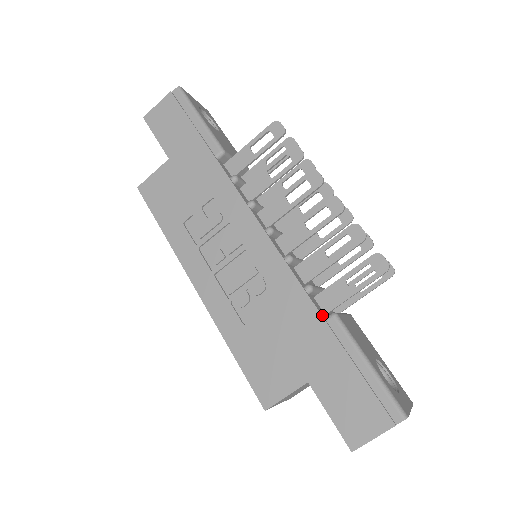
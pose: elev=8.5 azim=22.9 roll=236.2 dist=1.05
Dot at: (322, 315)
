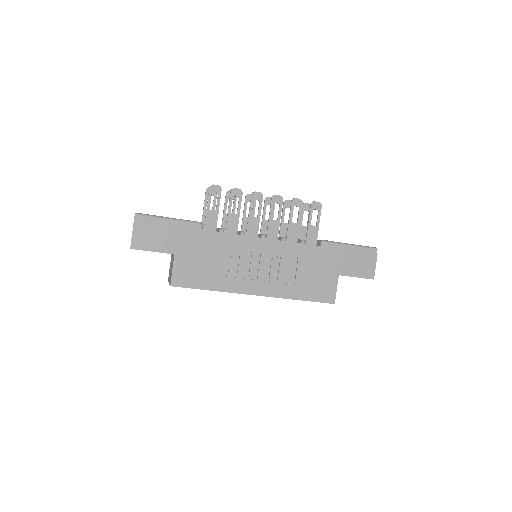
Dot at: (319, 246)
